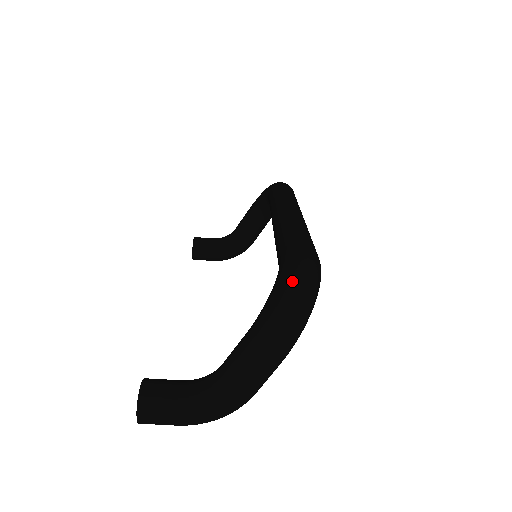
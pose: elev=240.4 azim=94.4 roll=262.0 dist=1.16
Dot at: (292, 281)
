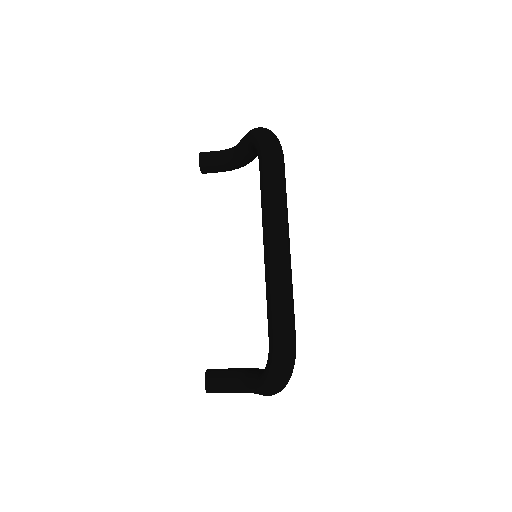
Dot at: (276, 376)
